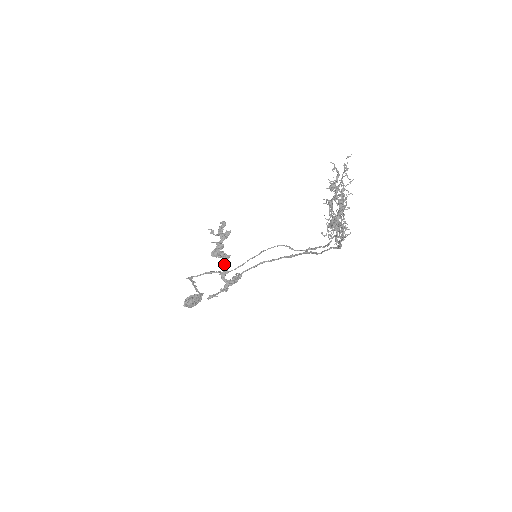
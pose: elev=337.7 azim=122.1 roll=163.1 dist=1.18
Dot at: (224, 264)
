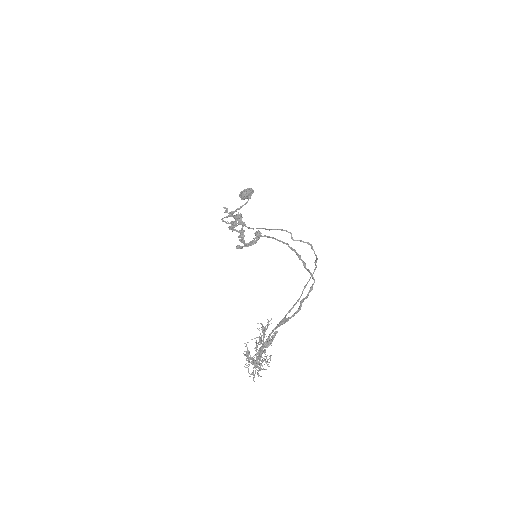
Dot at: (240, 237)
